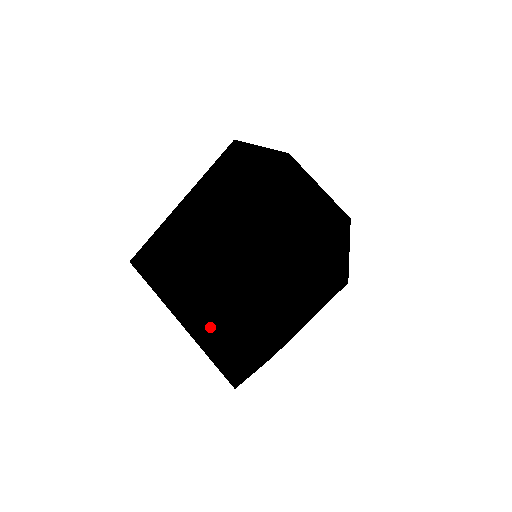
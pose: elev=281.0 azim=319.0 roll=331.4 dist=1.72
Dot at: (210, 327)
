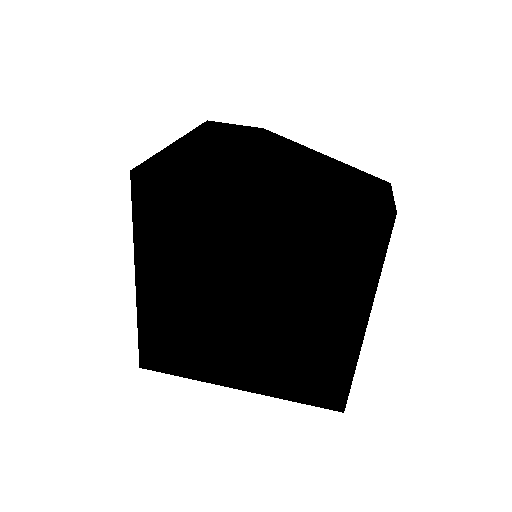
Dot at: (299, 184)
